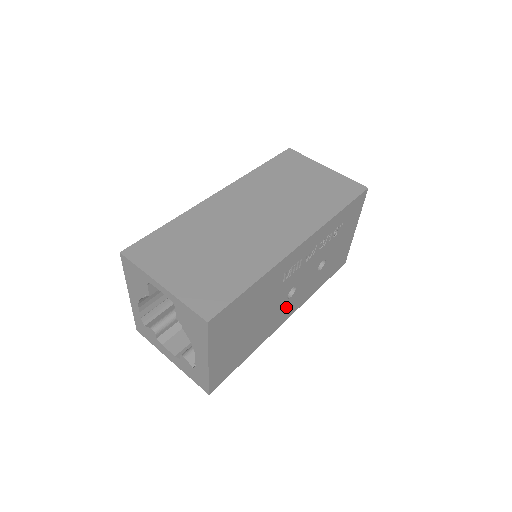
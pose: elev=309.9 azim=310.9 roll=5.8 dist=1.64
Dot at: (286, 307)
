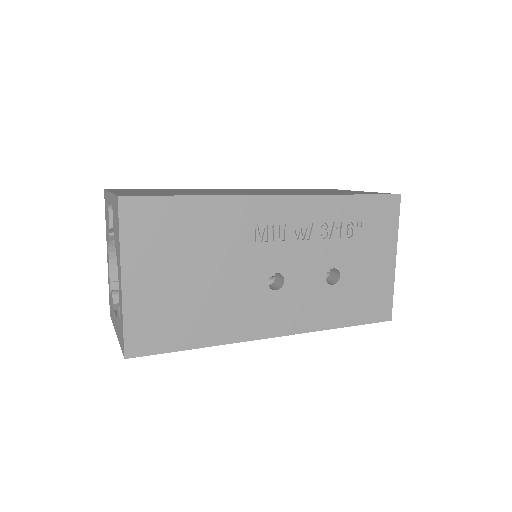
Dot at: (269, 306)
